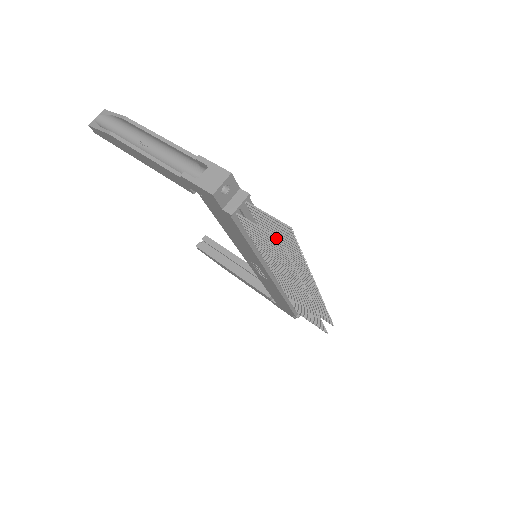
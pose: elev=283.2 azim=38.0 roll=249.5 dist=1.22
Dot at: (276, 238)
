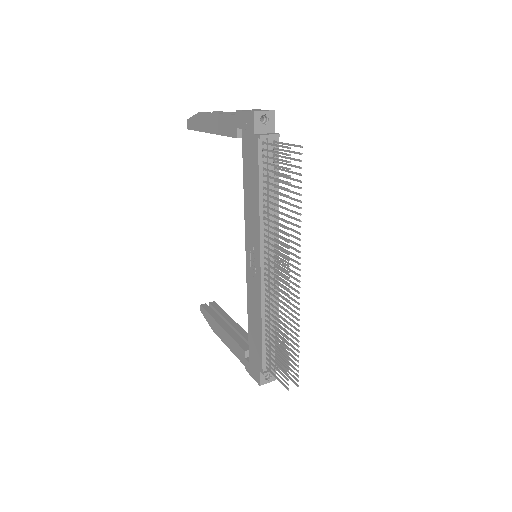
Dot at: (286, 146)
